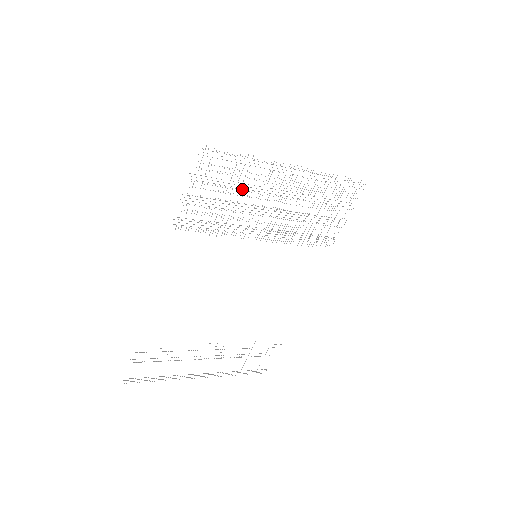
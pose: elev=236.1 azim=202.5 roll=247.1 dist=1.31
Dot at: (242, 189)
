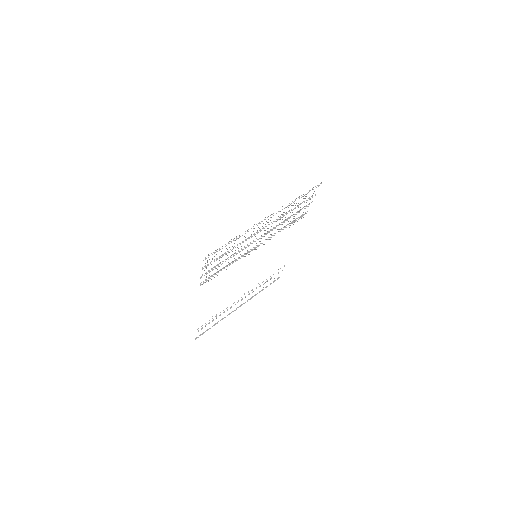
Dot at: (237, 247)
